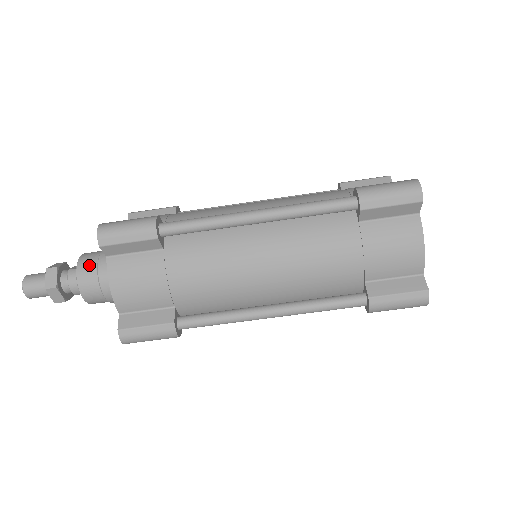
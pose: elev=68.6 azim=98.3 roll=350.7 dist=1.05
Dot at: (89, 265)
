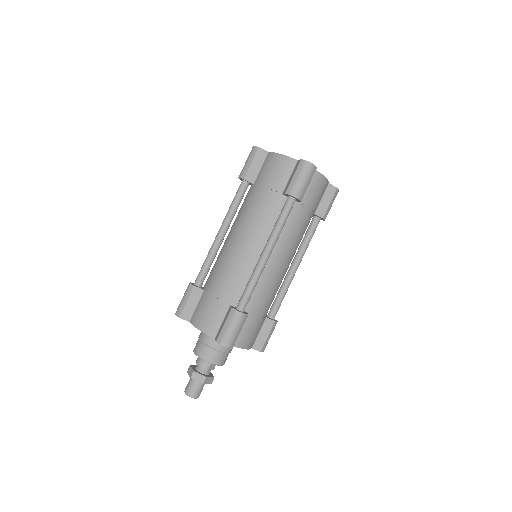
Dot at: (197, 344)
